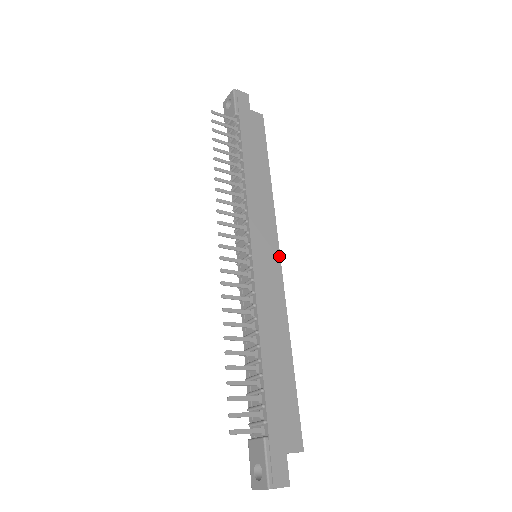
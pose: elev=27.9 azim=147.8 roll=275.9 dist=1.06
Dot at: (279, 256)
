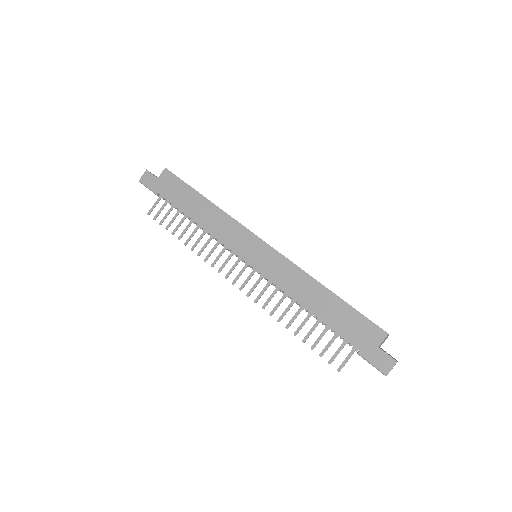
Dot at: (263, 242)
